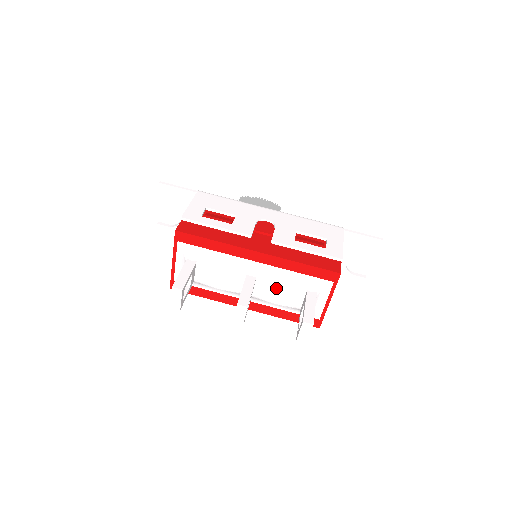
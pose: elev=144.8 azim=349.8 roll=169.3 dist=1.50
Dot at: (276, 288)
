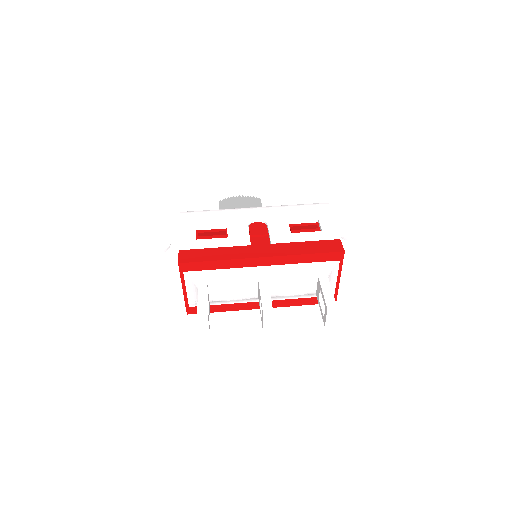
Dot at: (288, 283)
